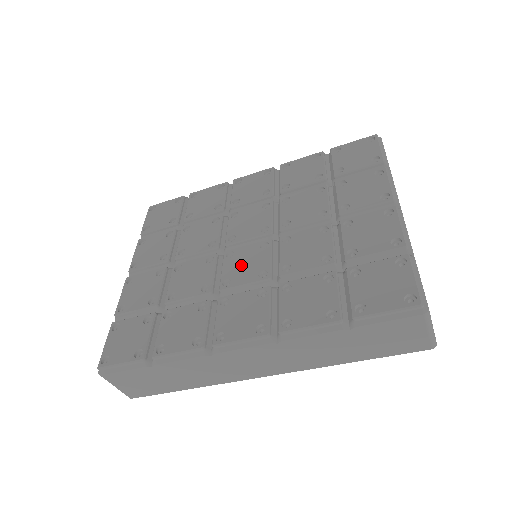
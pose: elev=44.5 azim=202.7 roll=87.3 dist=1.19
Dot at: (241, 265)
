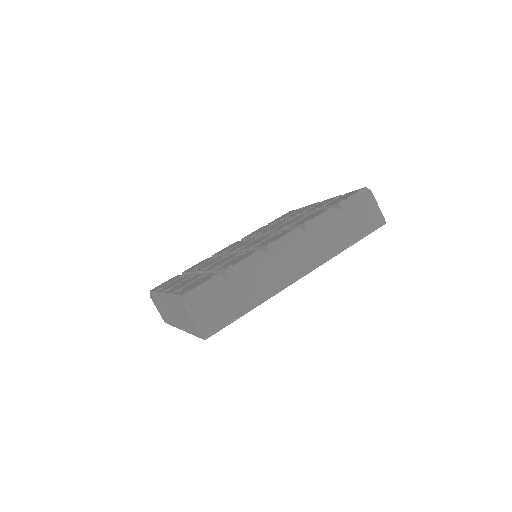
Dot at: (254, 243)
